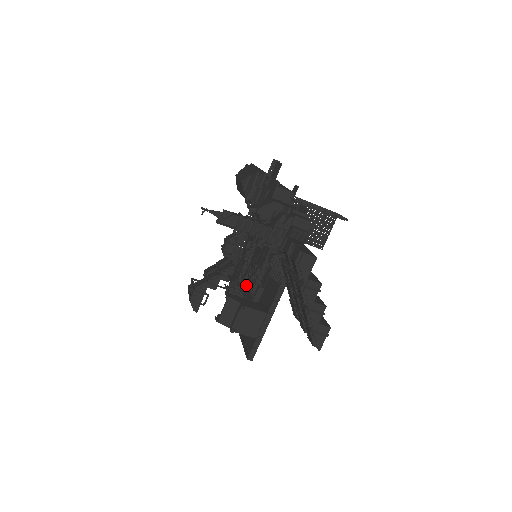
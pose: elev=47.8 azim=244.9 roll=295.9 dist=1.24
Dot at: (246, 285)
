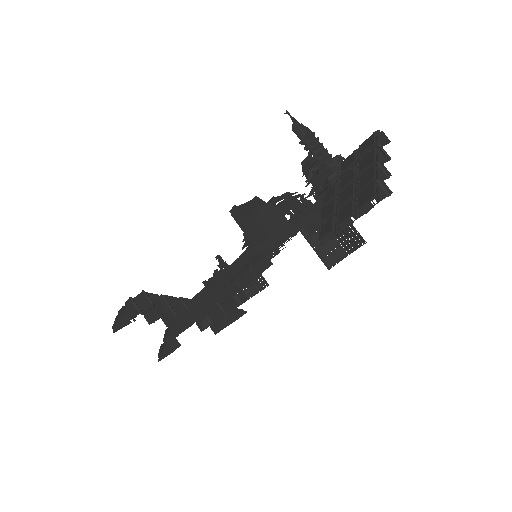
Dot at: occluded
